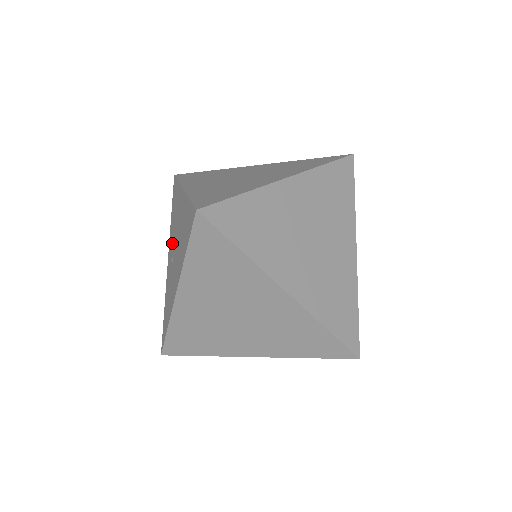
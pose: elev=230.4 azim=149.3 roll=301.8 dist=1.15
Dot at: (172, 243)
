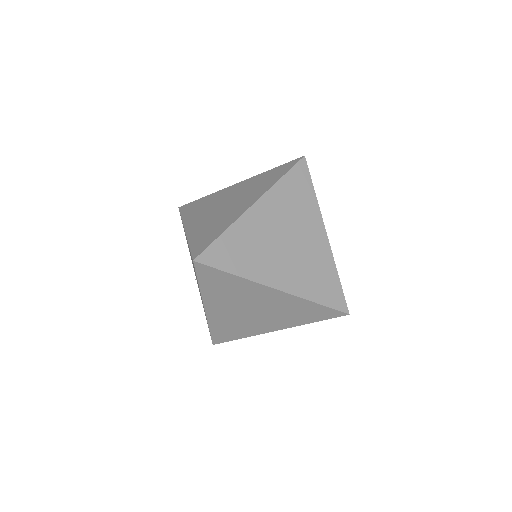
Dot at: occluded
